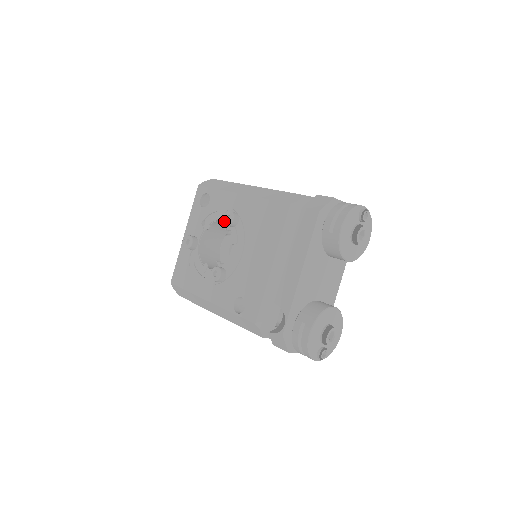
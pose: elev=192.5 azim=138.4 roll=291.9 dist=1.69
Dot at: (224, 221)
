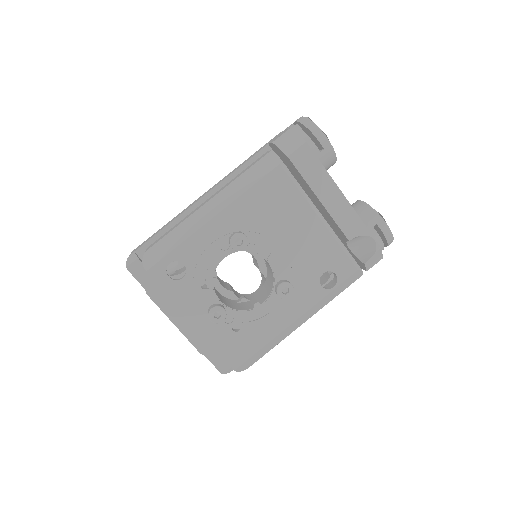
Dot at: (238, 249)
